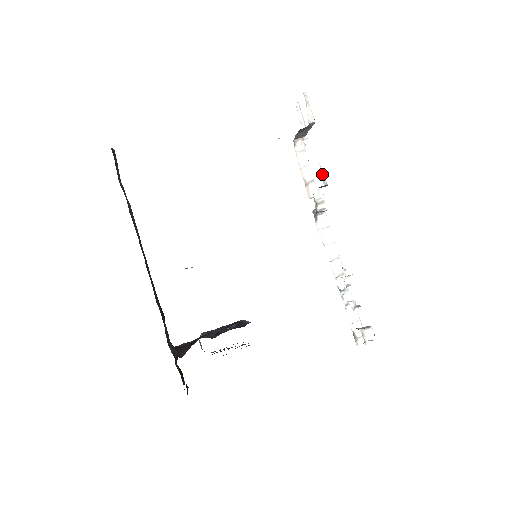
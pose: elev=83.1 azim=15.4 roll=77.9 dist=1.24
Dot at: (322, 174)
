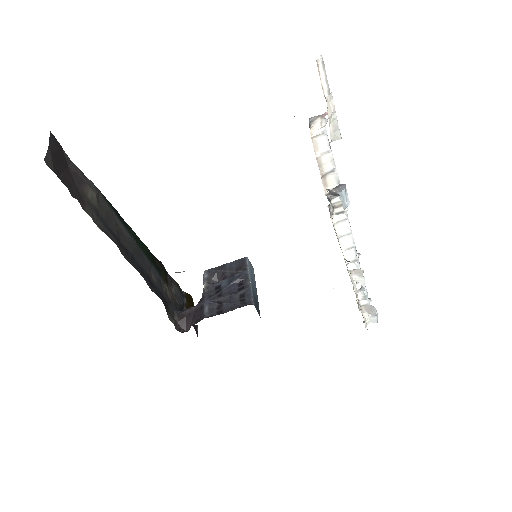
Dot at: (343, 196)
